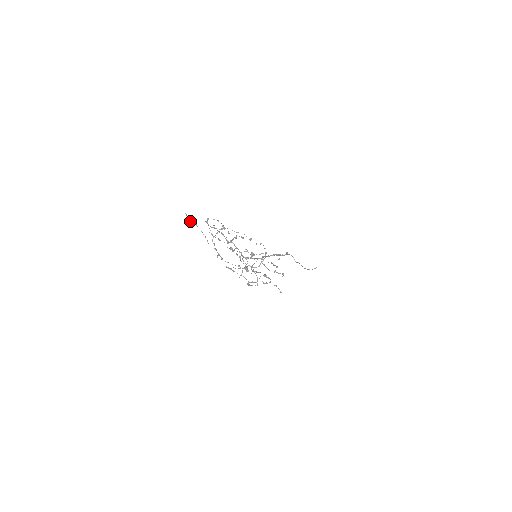
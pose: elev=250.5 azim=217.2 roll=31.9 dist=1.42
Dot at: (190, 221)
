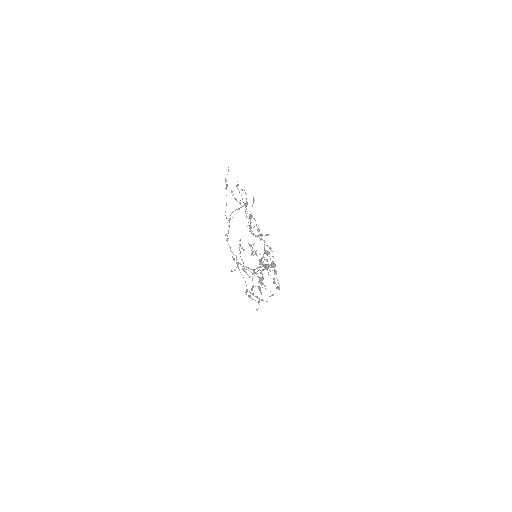
Dot at: (225, 178)
